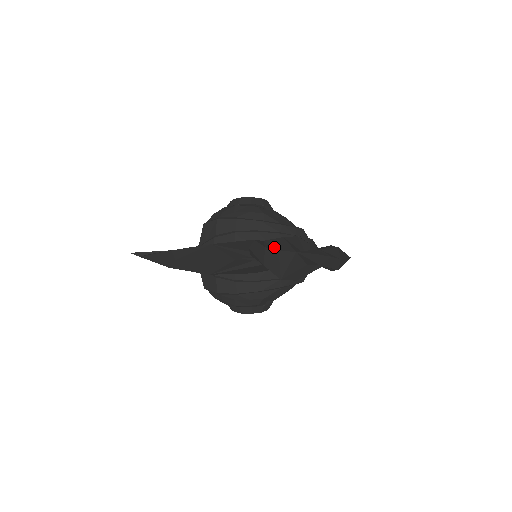
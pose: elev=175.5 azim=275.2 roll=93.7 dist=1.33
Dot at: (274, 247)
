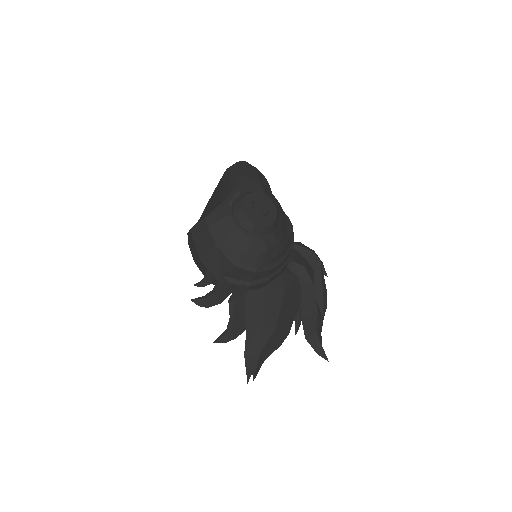
Dot at: (320, 333)
